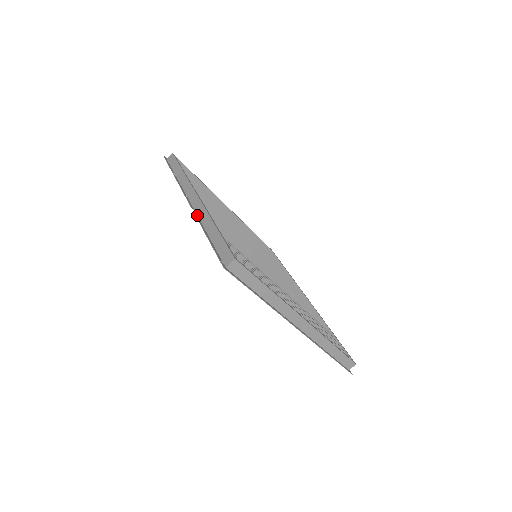
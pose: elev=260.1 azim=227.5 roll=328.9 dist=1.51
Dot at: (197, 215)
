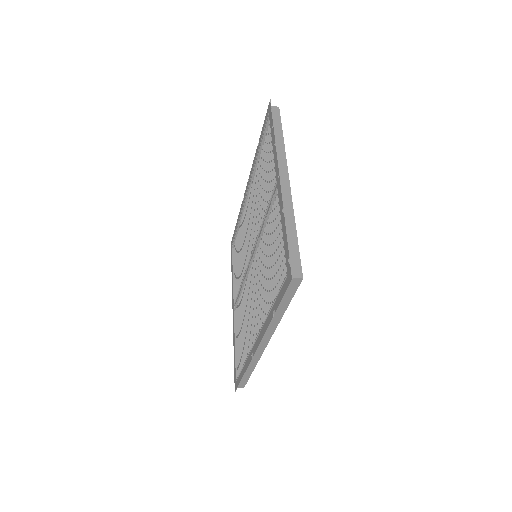
Dot at: (251, 358)
